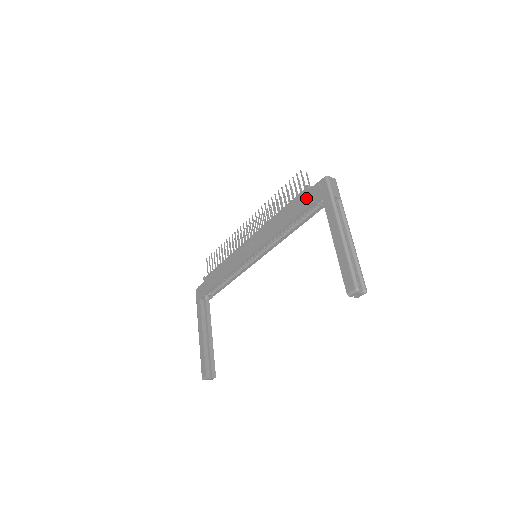
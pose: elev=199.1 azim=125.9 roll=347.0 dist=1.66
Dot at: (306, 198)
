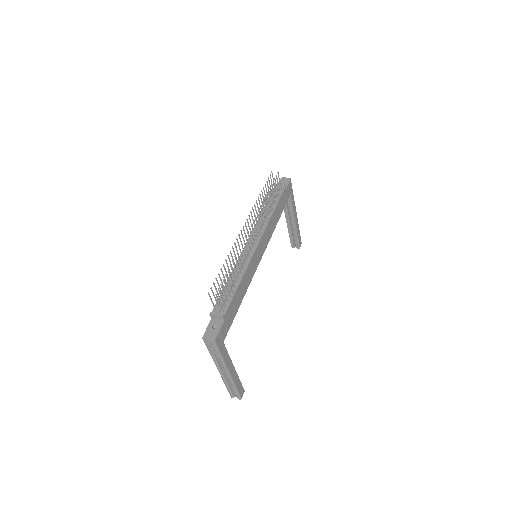
Dot at: occluded
